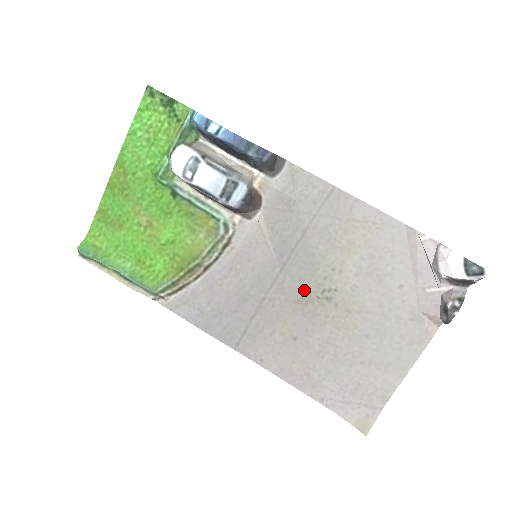
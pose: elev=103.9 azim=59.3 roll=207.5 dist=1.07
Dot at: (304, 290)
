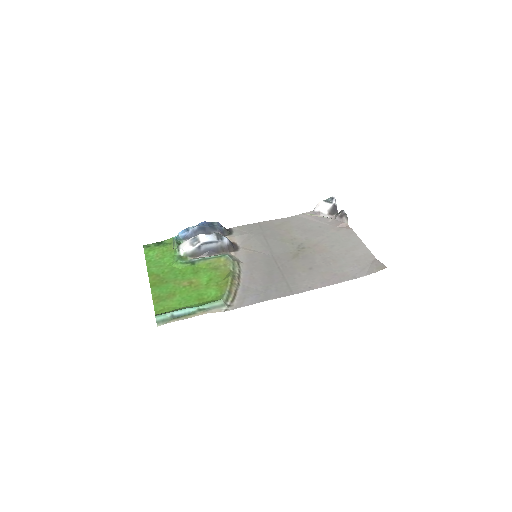
Dot at: (290, 253)
